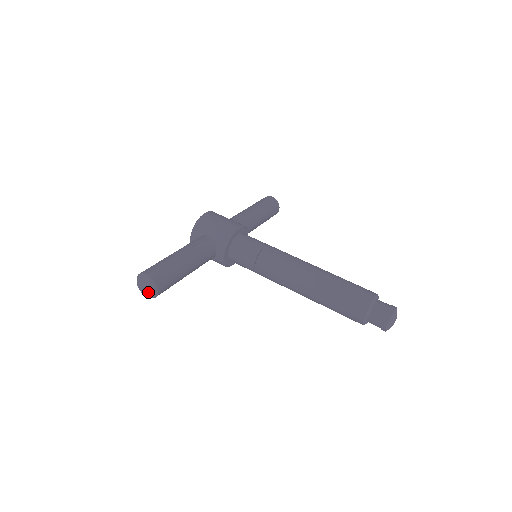
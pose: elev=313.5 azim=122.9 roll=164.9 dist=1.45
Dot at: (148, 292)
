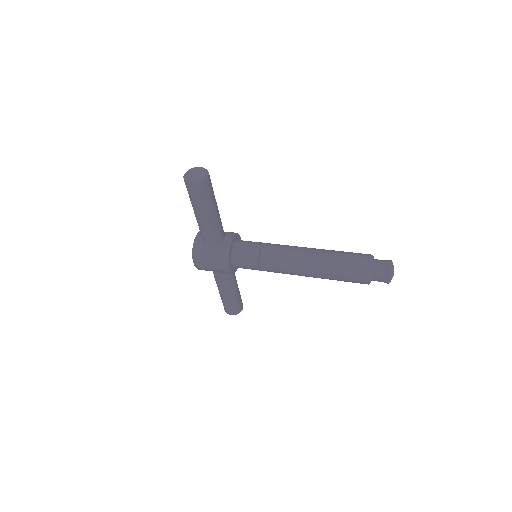
Dot at: (196, 177)
